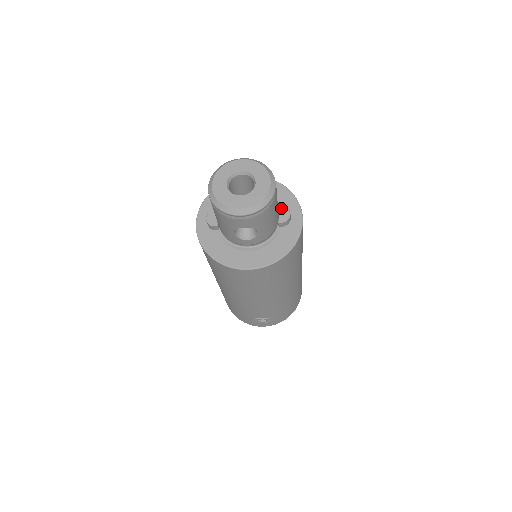
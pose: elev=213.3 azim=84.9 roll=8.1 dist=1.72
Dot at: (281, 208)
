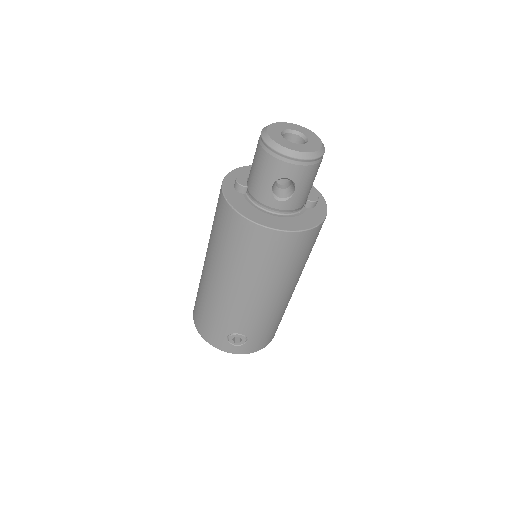
Dot at: (310, 191)
